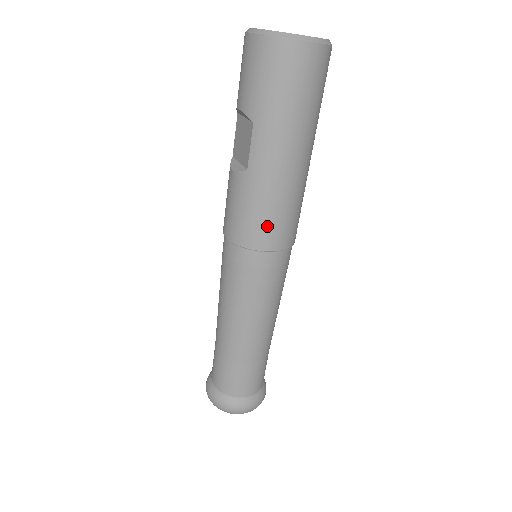
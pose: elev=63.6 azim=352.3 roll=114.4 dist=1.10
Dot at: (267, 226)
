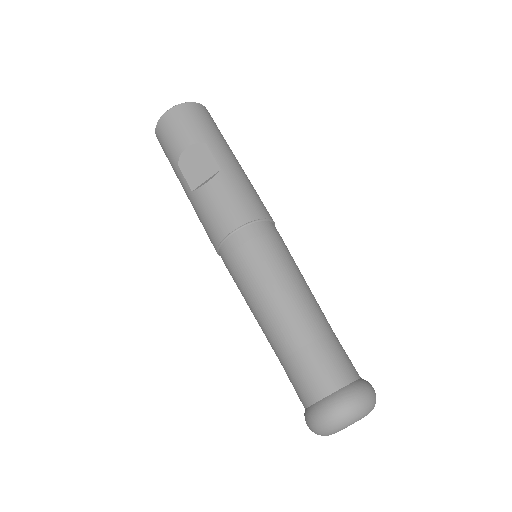
Dot at: (258, 201)
